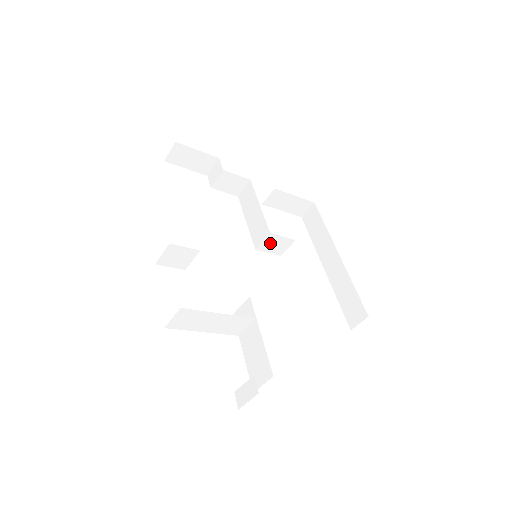
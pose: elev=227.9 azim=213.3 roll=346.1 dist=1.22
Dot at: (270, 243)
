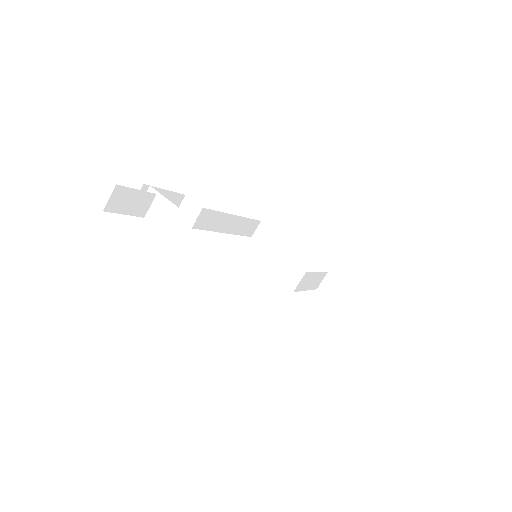
Dot at: (283, 269)
